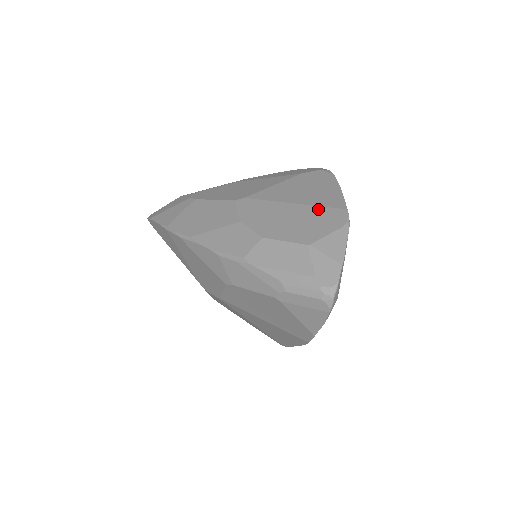
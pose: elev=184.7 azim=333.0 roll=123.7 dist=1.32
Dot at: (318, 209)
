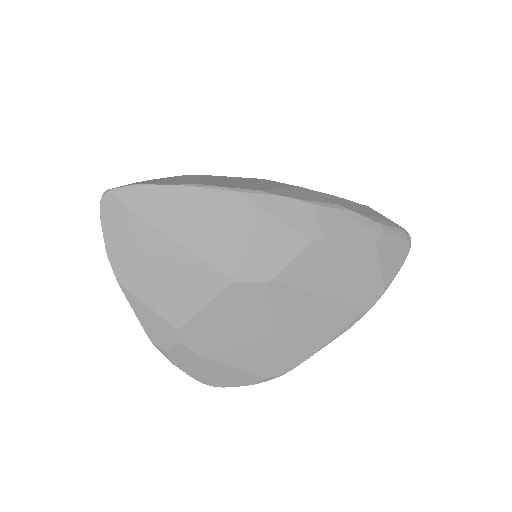
Dot at: occluded
